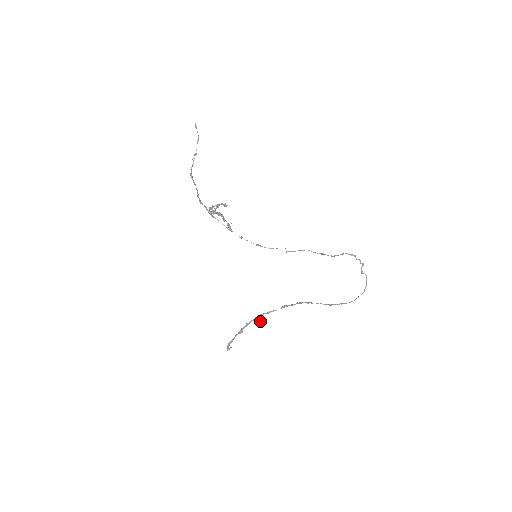
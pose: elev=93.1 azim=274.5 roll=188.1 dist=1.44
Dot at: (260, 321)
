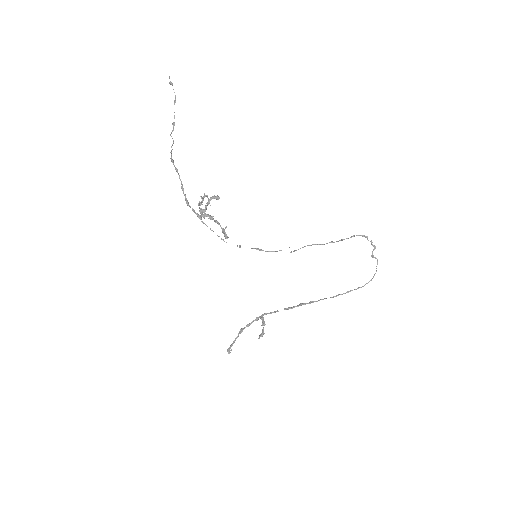
Dot at: (263, 334)
